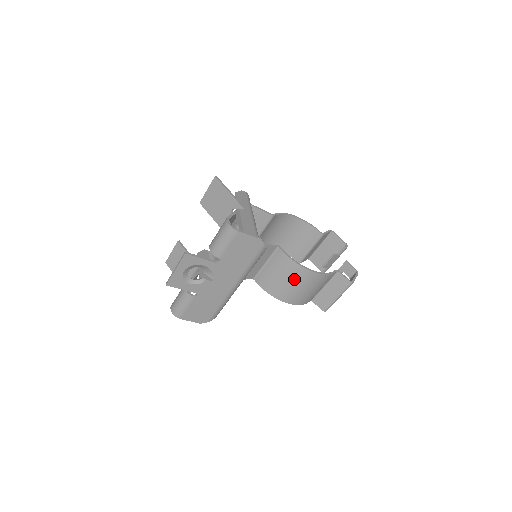
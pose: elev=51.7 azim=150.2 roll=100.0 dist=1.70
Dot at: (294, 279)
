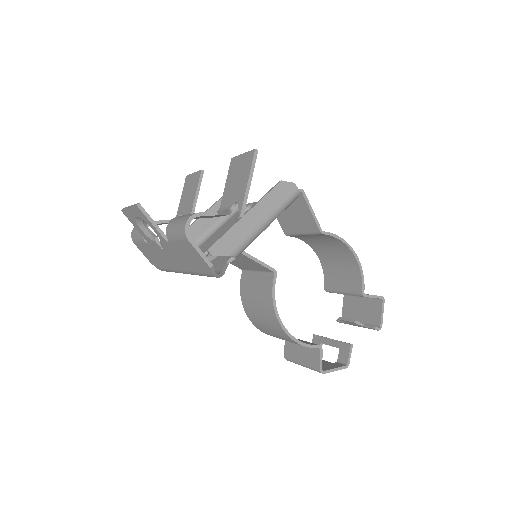
Dot at: (264, 314)
